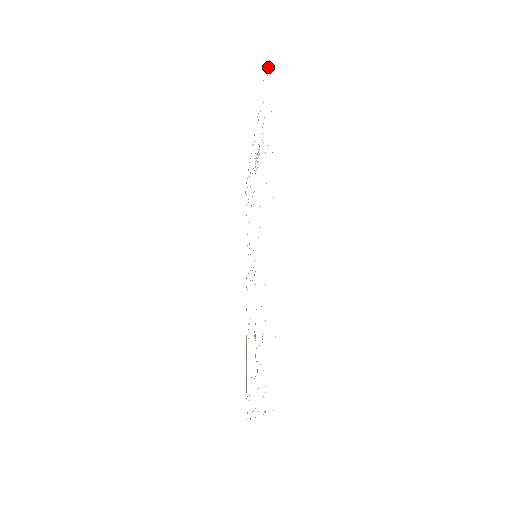
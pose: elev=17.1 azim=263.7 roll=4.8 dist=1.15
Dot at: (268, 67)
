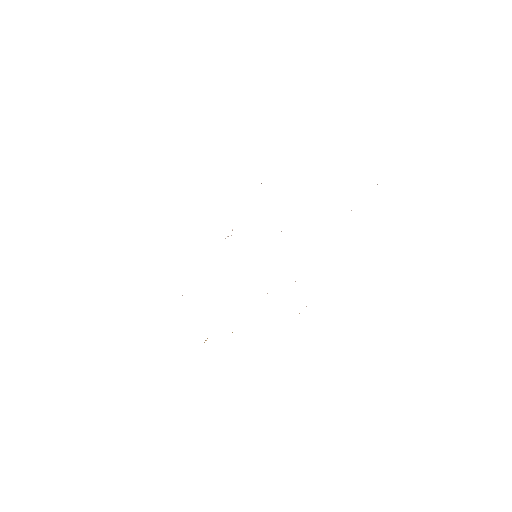
Dot at: occluded
